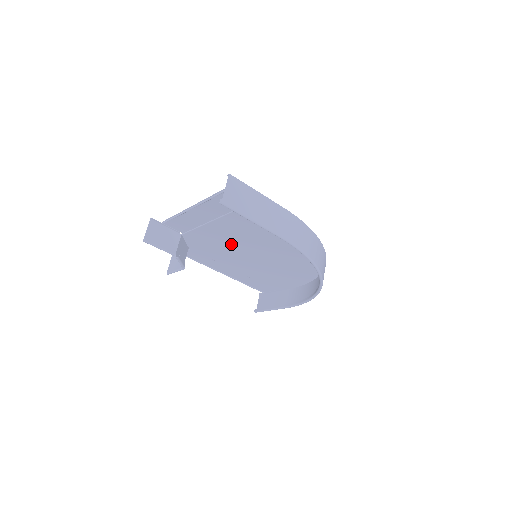
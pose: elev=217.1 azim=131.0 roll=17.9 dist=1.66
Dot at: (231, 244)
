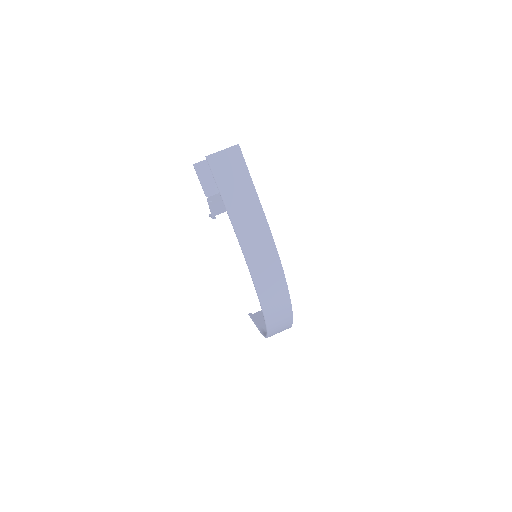
Dot at: occluded
